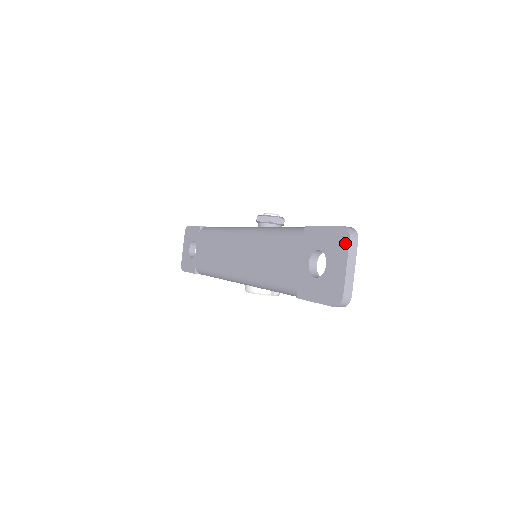
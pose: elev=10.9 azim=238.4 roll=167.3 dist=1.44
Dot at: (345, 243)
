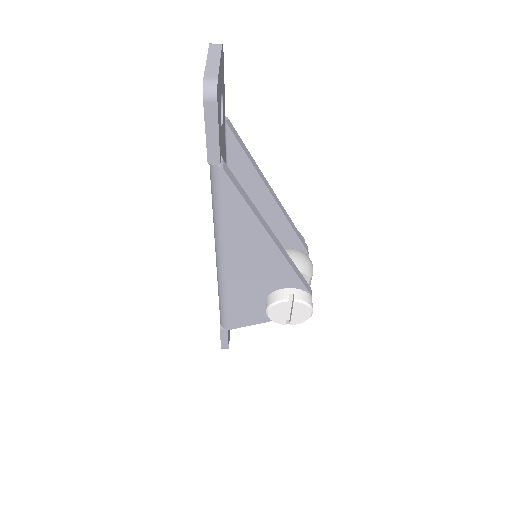
Dot at: occluded
